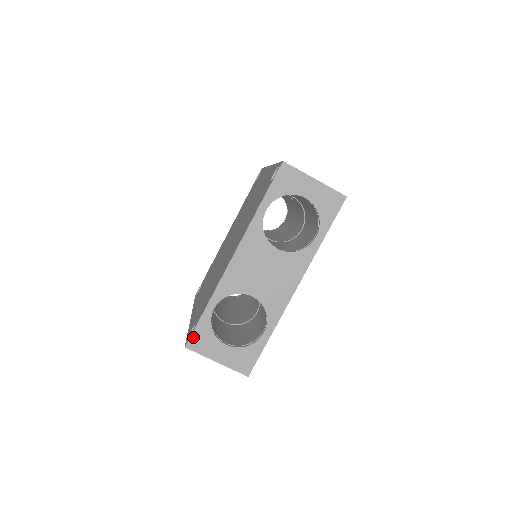
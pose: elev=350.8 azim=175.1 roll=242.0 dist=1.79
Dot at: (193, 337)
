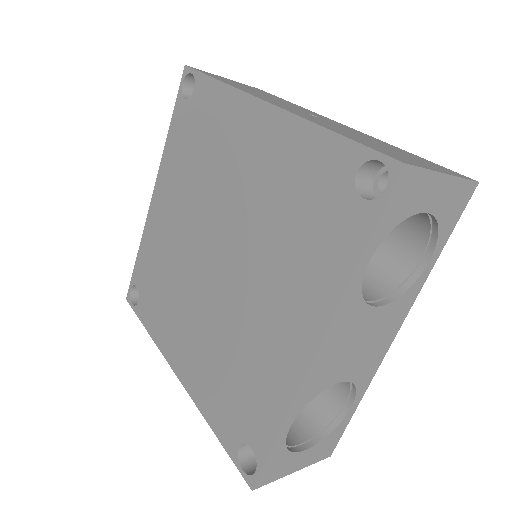
Dot at: (262, 474)
